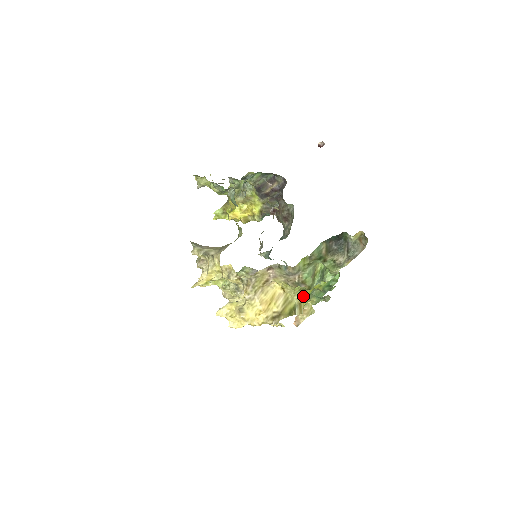
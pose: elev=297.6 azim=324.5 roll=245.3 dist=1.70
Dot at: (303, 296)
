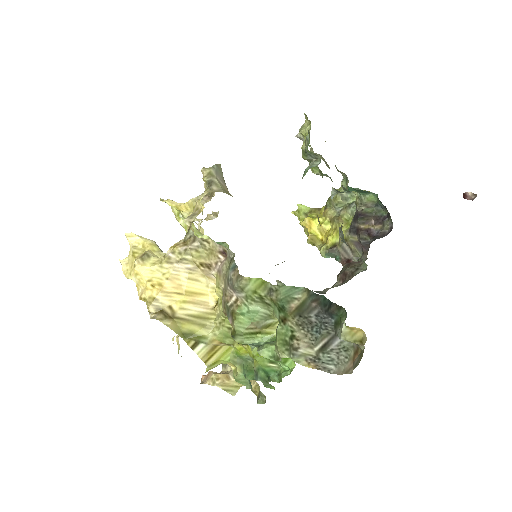
Dot at: (230, 346)
